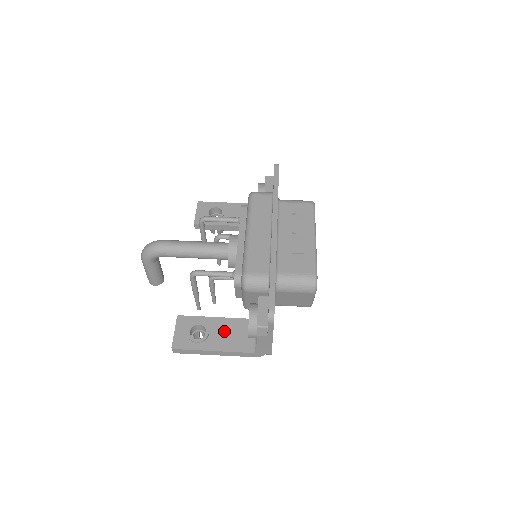
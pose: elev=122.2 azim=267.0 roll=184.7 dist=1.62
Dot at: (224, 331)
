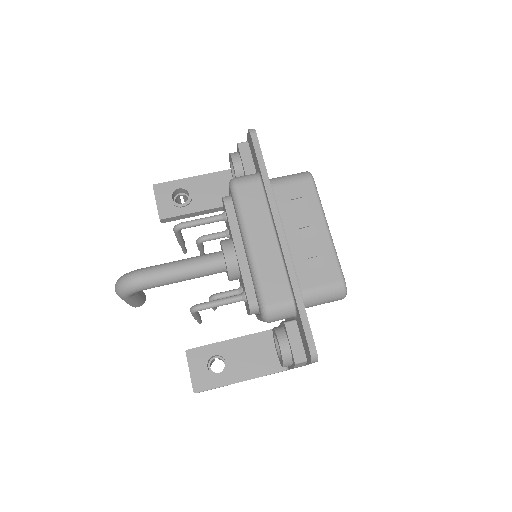
Dot at: (245, 354)
